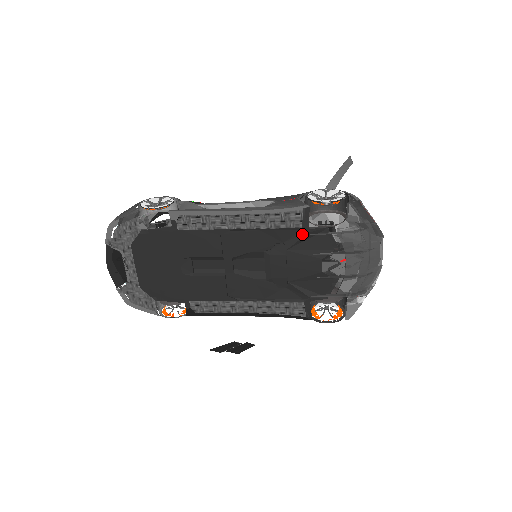
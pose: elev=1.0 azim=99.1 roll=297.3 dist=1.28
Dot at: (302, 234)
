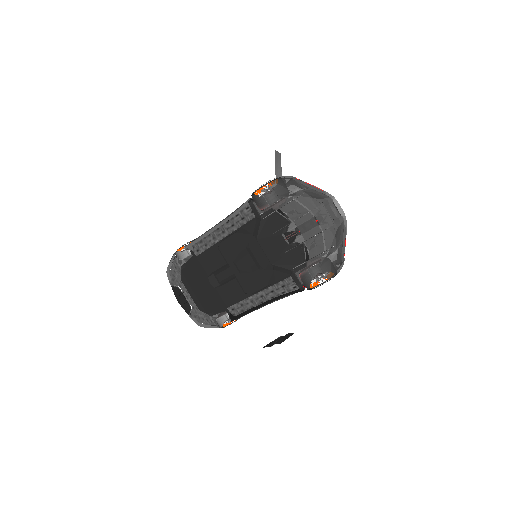
Dot at: (258, 222)
